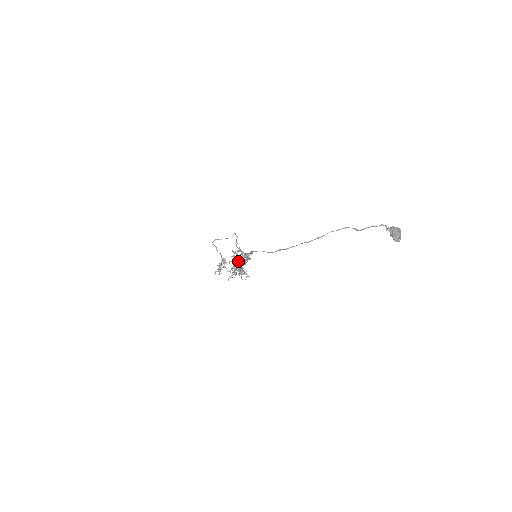
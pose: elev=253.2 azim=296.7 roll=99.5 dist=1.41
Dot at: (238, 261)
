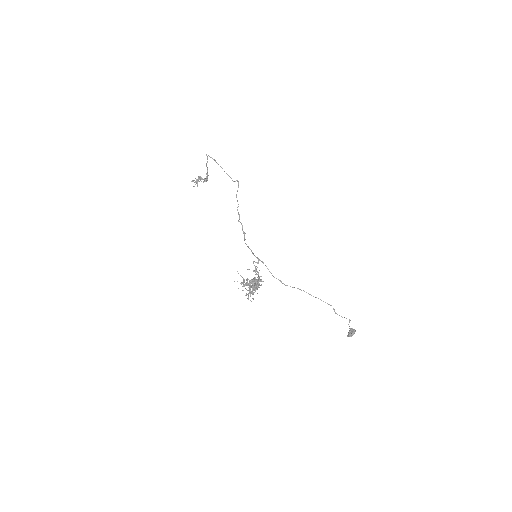
Dot at: occluded
